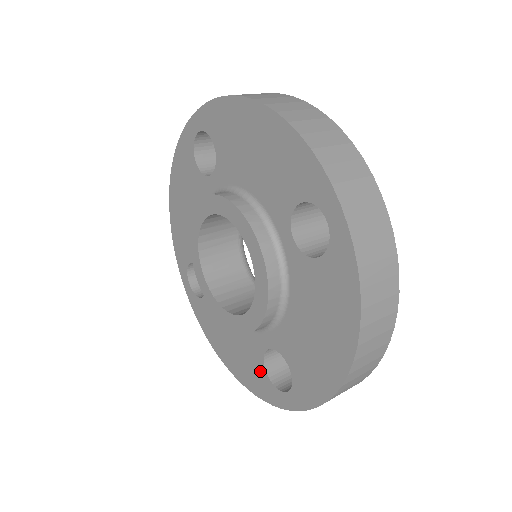
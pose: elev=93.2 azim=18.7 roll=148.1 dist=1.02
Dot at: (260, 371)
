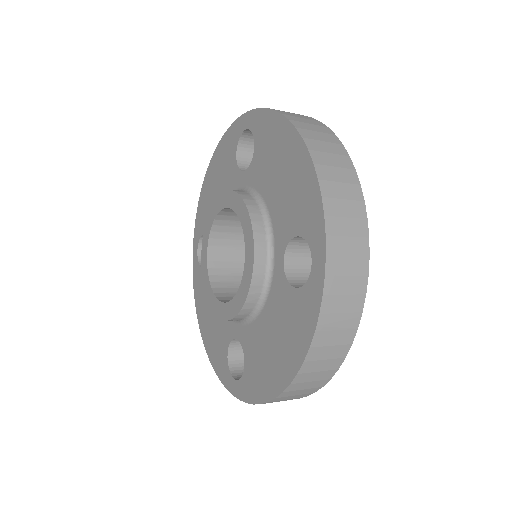
Dot at: (223, 352)
